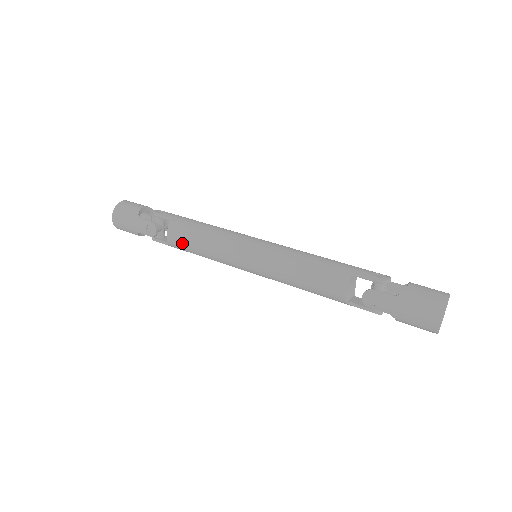
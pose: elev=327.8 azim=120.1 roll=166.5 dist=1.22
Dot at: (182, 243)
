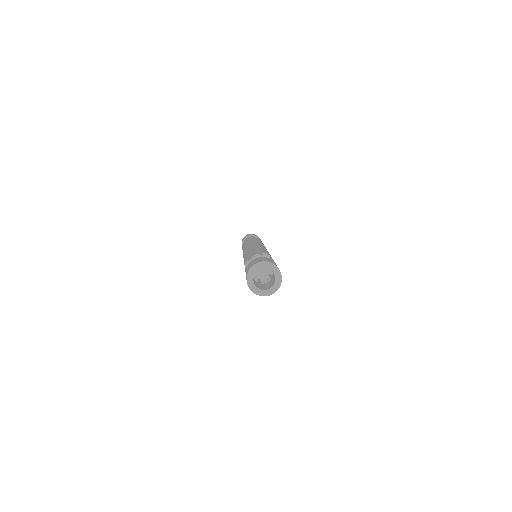
Dot at: occluded
